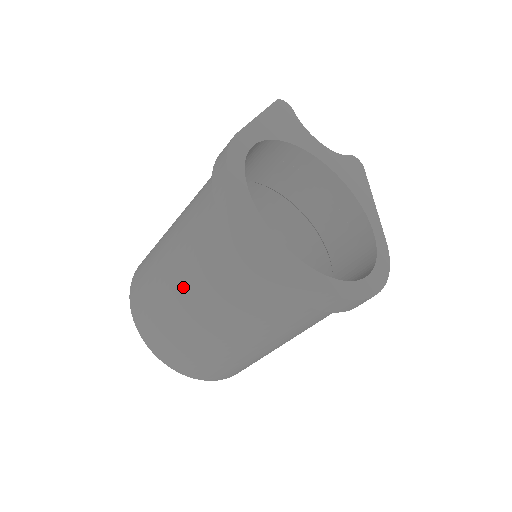
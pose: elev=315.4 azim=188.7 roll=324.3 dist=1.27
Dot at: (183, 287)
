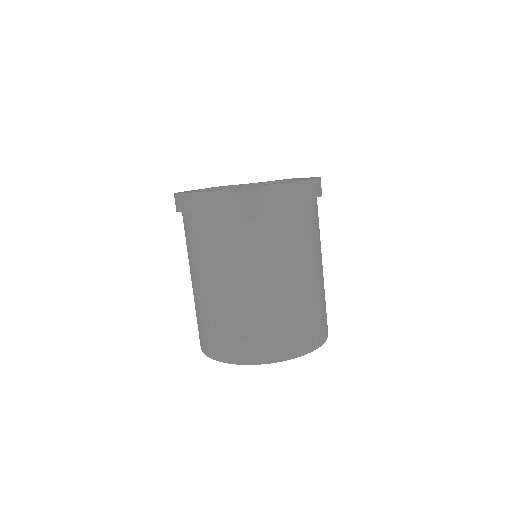
Dot at: (205, 283)
